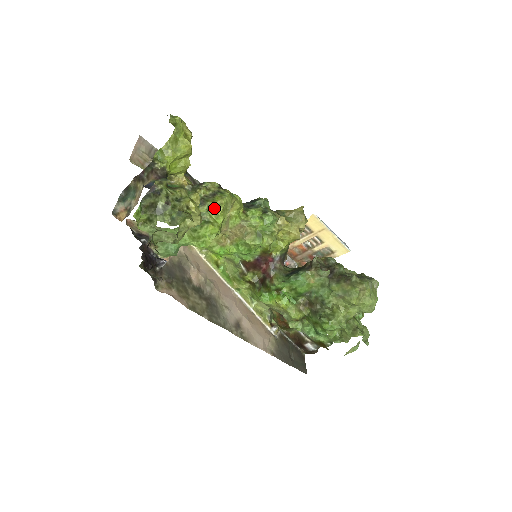
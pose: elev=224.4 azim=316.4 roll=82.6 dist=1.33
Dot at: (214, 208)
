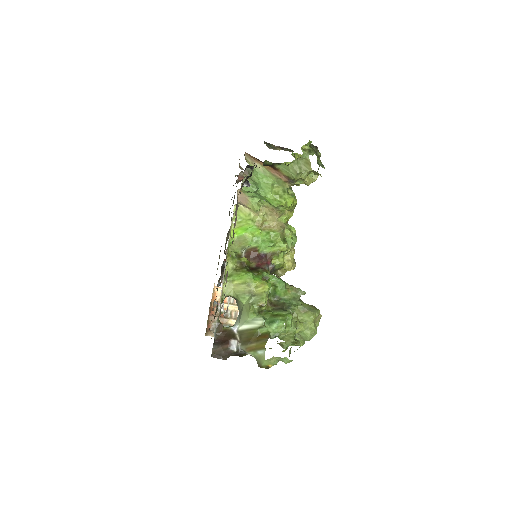
Dot at: (294, 198)
